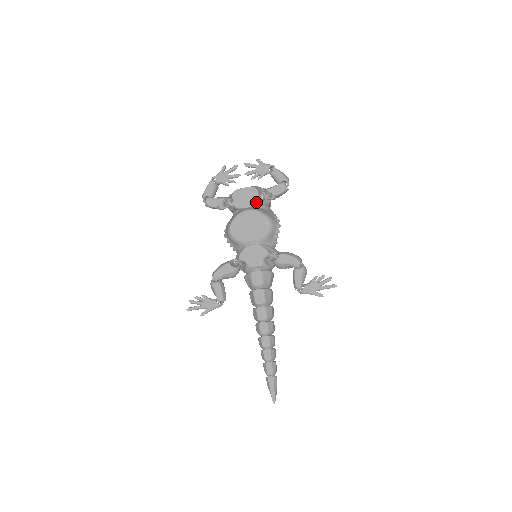
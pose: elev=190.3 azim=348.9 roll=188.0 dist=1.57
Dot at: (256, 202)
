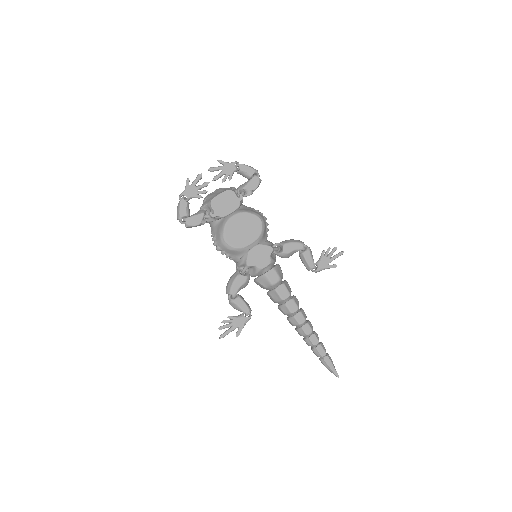
Dot at: (238, 204)
